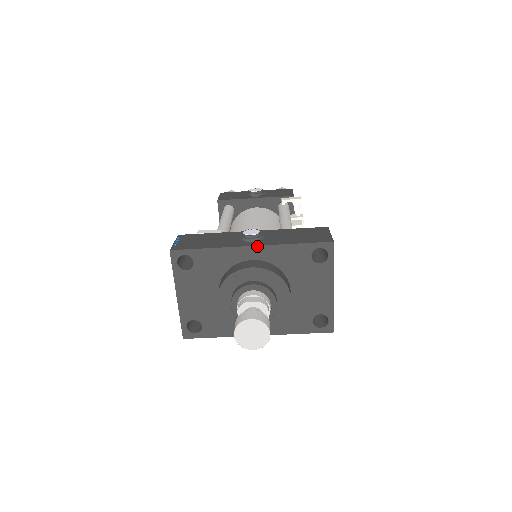
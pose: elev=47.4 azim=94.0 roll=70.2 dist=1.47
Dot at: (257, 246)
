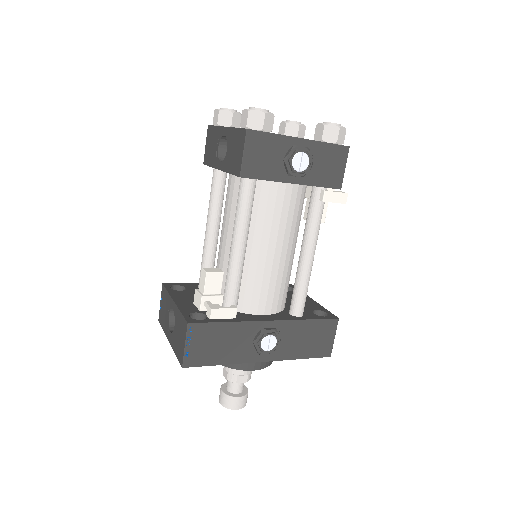
Dot at: (268, 361)
